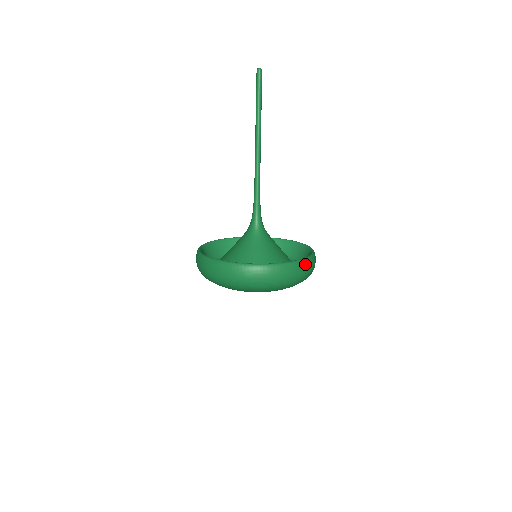
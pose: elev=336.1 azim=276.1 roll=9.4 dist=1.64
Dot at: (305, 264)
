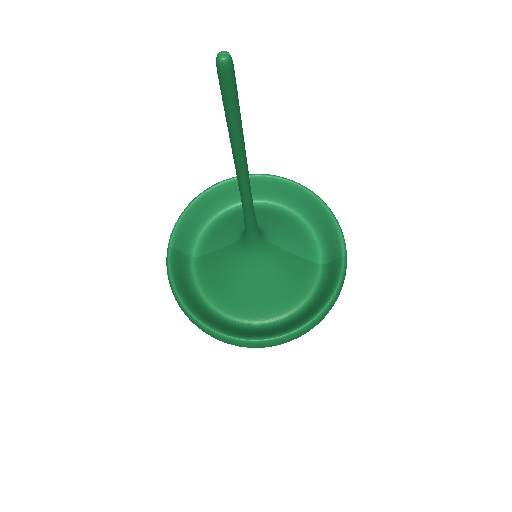
Dot at: (330, 308)
